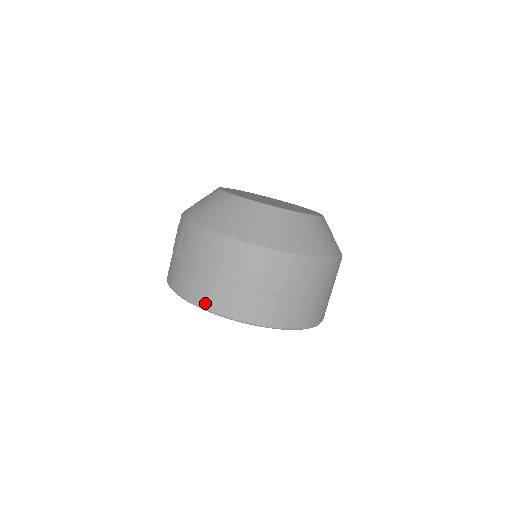
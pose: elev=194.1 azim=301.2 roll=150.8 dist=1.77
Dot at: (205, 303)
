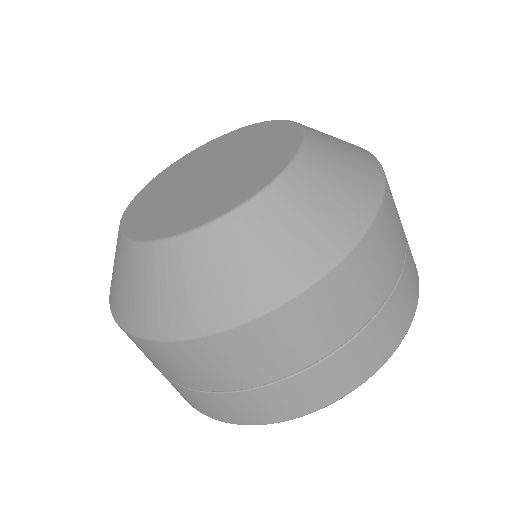
Dot at: occluded
